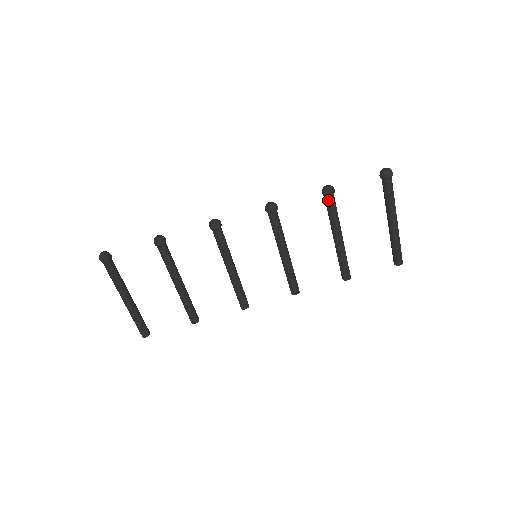
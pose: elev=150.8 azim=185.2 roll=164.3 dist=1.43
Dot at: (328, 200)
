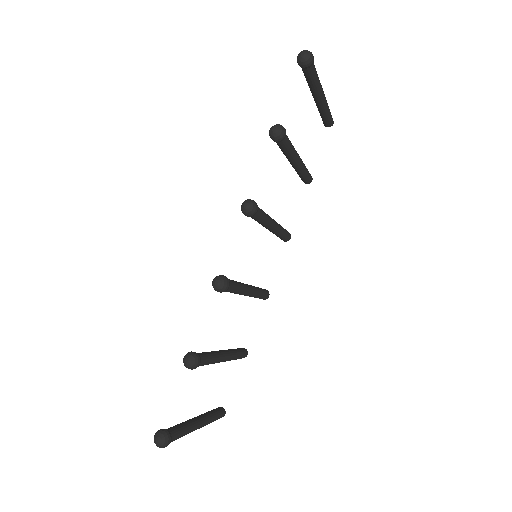
Dot at: (284, 142)
